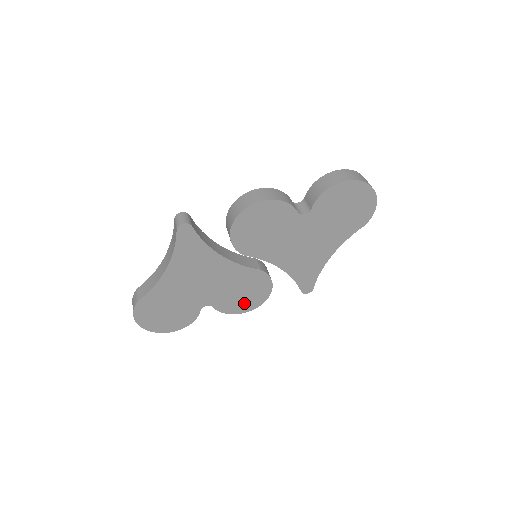
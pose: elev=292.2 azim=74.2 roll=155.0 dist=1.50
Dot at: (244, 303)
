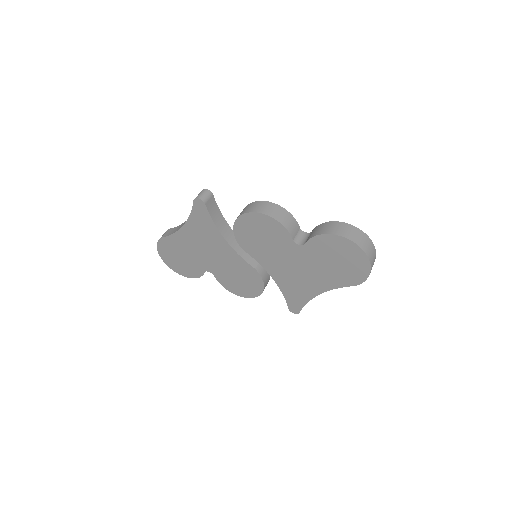
Dot at: (239, 288)
